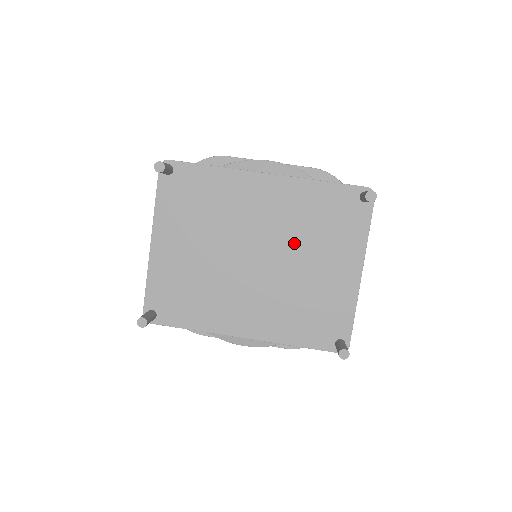
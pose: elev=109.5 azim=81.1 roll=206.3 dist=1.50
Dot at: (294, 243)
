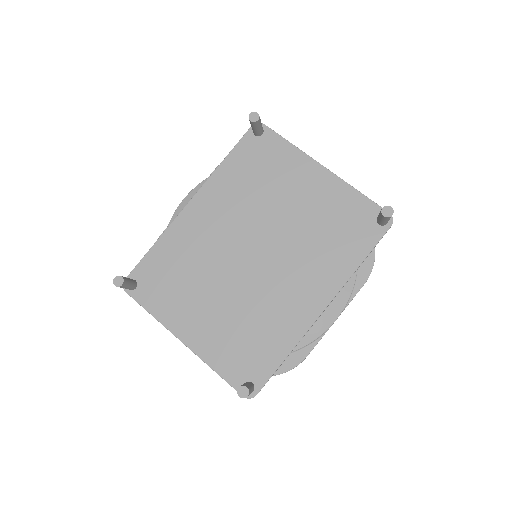
Dot at: (262, 211)
